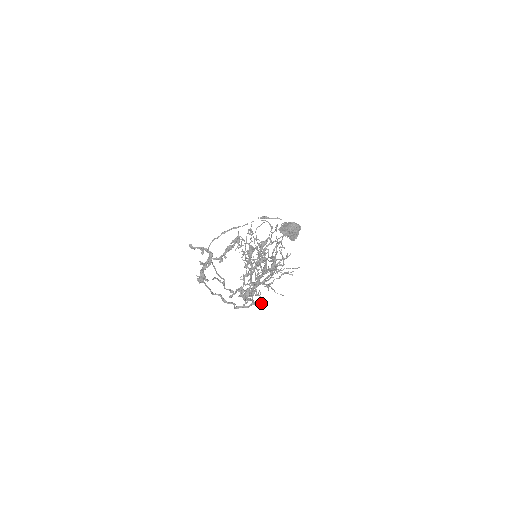
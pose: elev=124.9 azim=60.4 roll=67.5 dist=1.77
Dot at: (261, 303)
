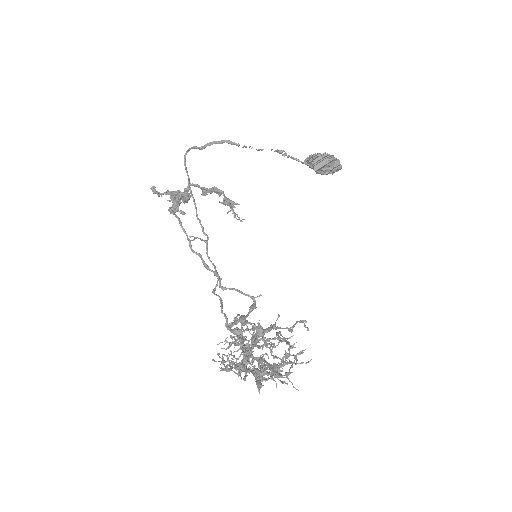
Dot at: (255, 306)
